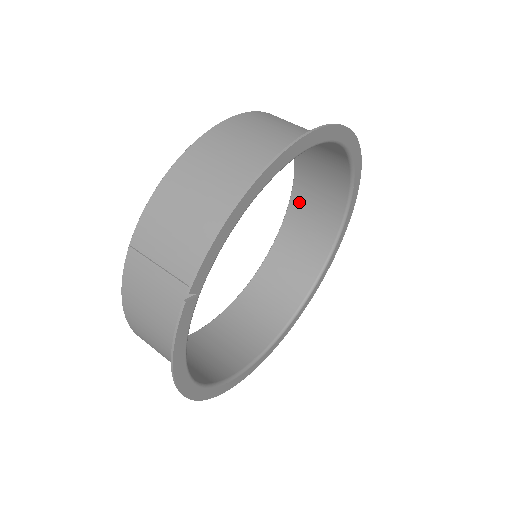
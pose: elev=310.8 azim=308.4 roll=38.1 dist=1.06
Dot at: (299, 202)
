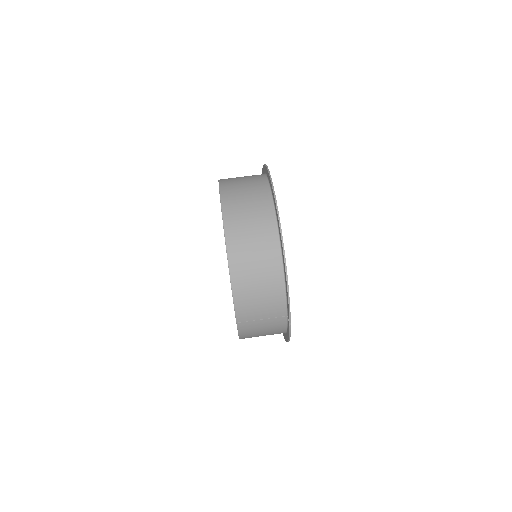
Dot at: occluded
